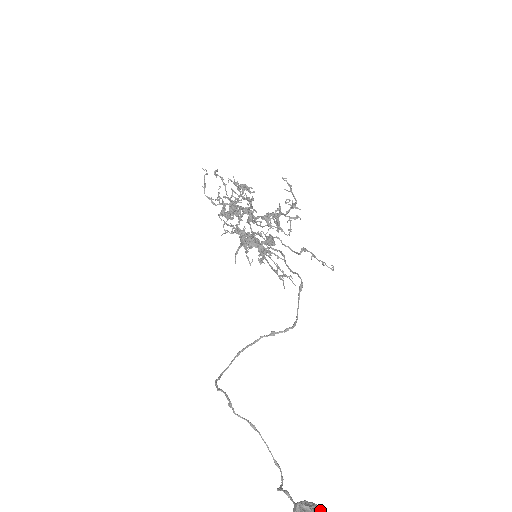
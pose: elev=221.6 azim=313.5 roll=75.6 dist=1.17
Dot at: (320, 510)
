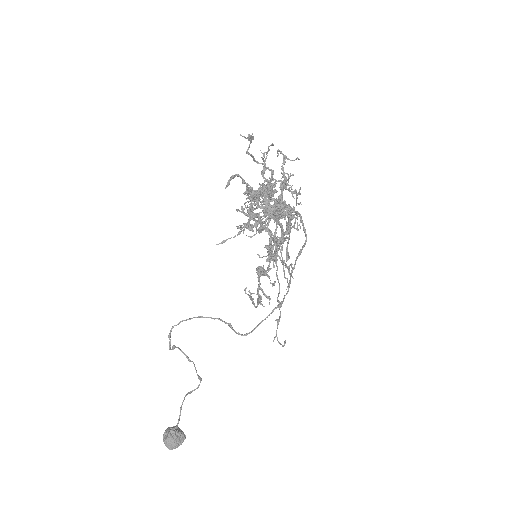
Dot at: (181, 438)
